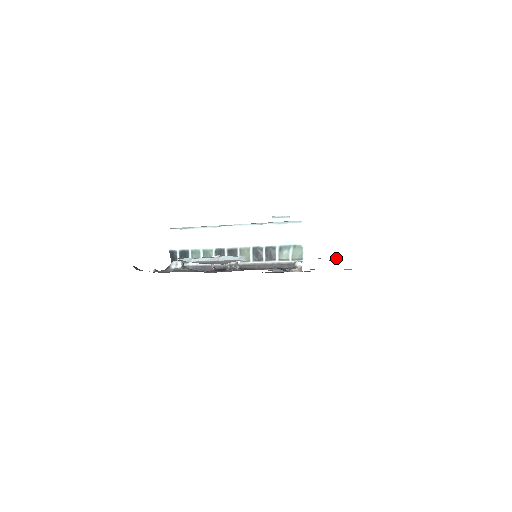
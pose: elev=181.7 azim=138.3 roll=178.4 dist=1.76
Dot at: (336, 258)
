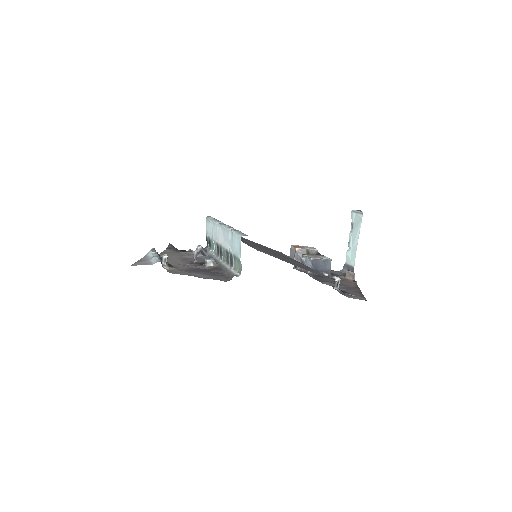
Dot at: (333, 278)
